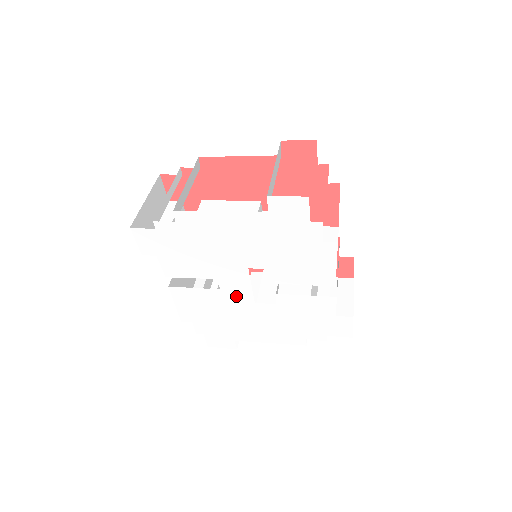
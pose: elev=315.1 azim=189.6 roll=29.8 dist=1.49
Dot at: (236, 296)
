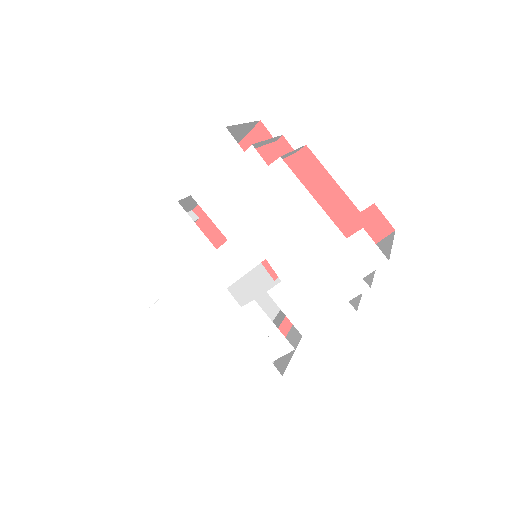
Dot at: (220, 268)
